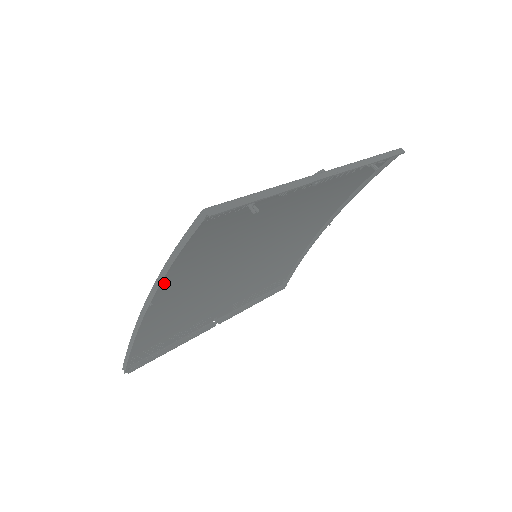
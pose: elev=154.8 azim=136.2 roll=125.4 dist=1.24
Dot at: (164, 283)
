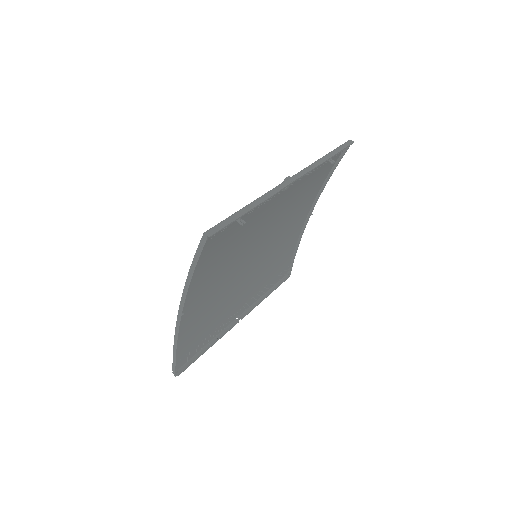
Dot at: (189, 295)
